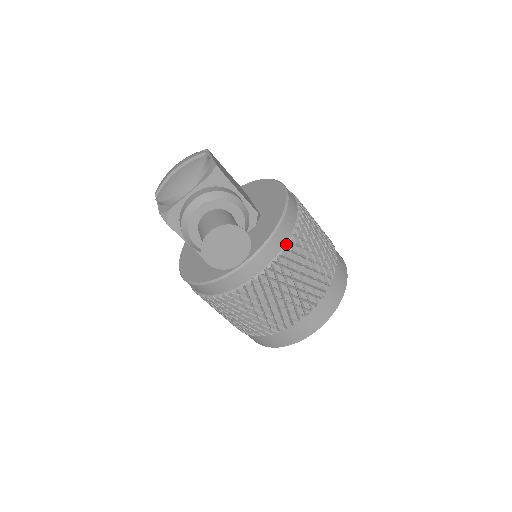
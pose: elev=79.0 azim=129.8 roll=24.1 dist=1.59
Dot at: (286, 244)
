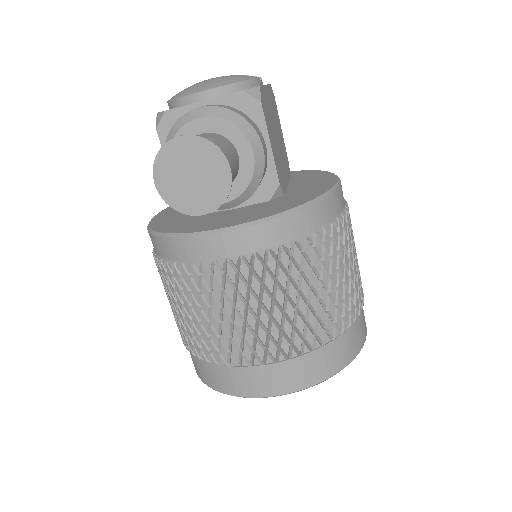
Dot at: (290, 242)
